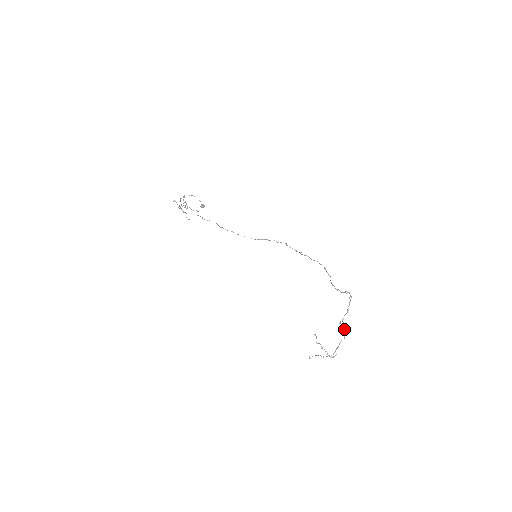
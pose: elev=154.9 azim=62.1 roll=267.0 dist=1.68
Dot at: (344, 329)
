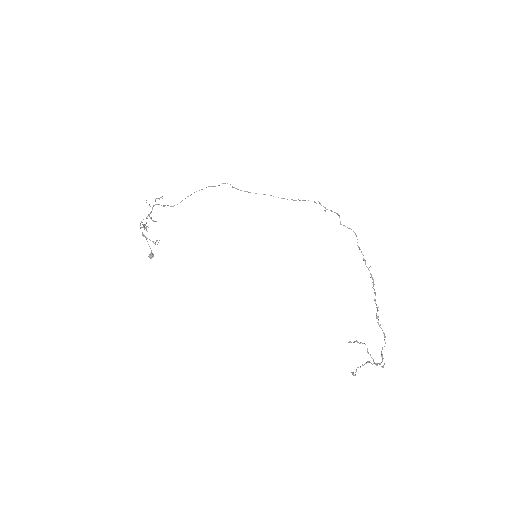
Dot at: occluded
